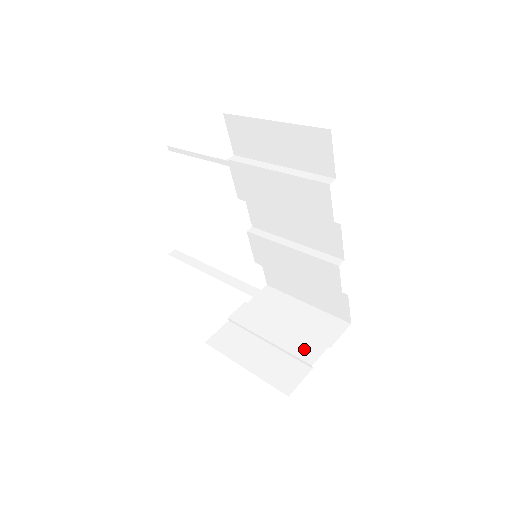
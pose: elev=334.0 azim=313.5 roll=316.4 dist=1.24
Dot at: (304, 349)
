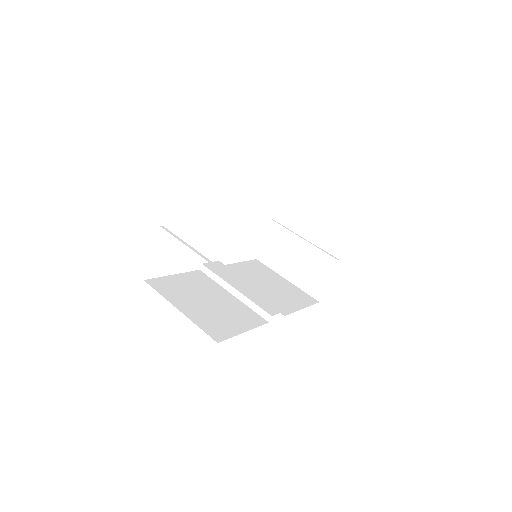
Dot at: (322, 265)
